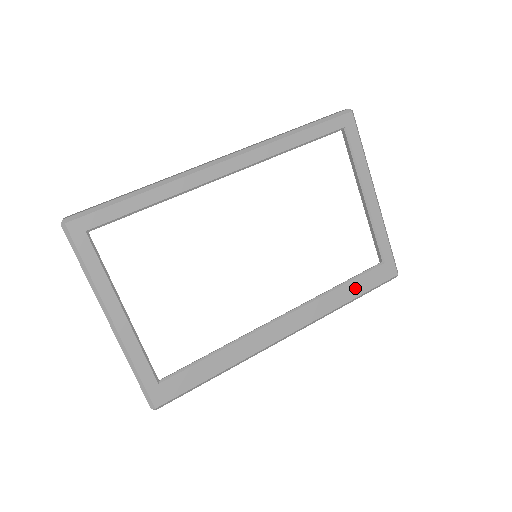
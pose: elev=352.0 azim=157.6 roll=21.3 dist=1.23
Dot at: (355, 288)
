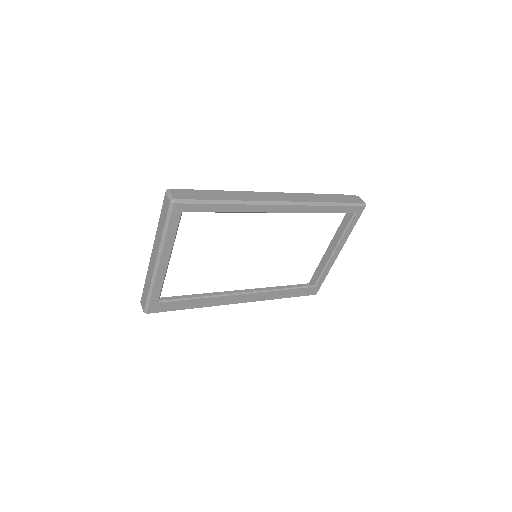
Dot at: (291, 293)
